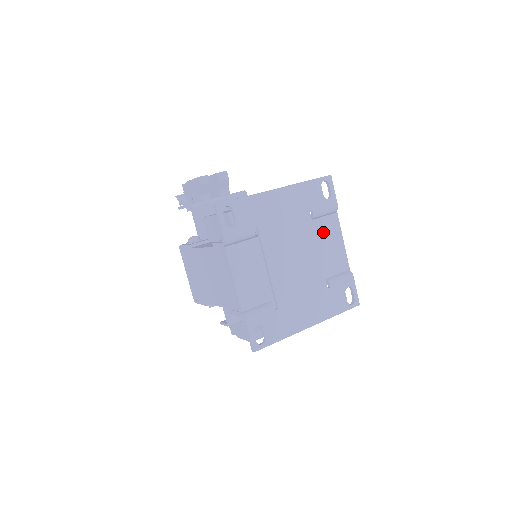
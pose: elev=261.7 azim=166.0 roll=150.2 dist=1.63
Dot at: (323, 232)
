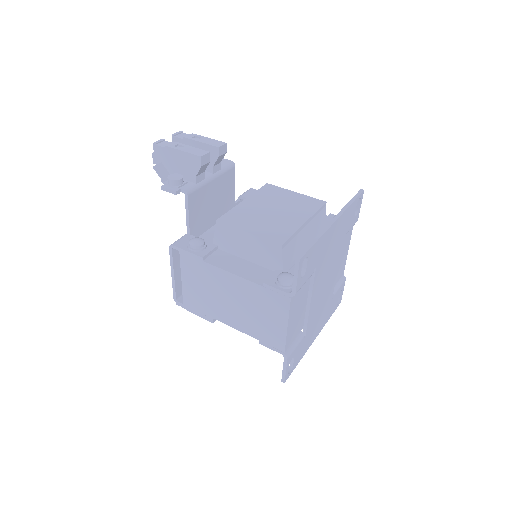
Dot at: (342, 248)
